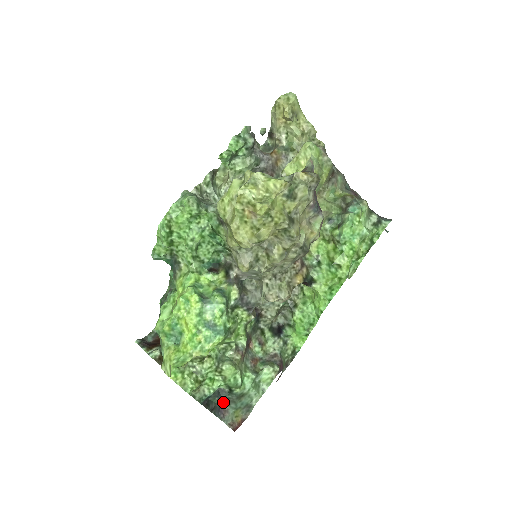
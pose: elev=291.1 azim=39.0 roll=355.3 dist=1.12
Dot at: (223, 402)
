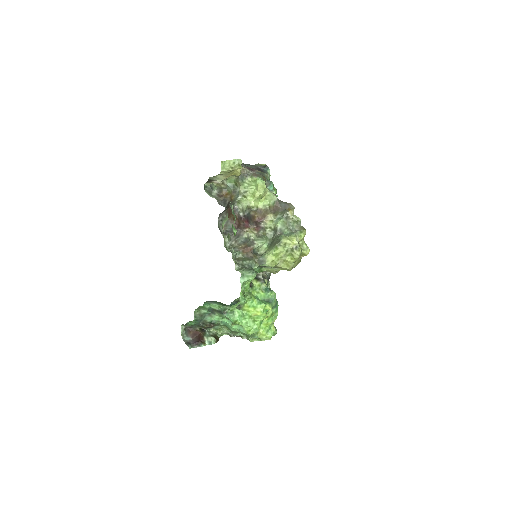
Dot at: occluded
